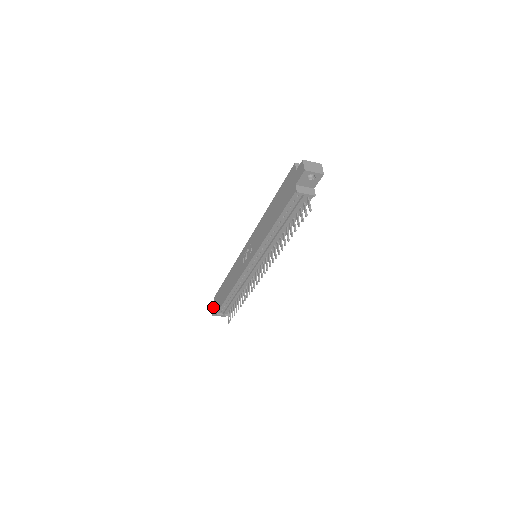
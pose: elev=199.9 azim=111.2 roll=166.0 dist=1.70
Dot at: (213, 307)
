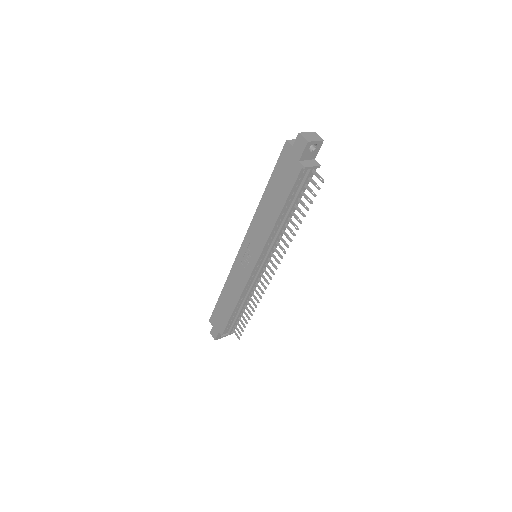
Dot at: (212, 331)
